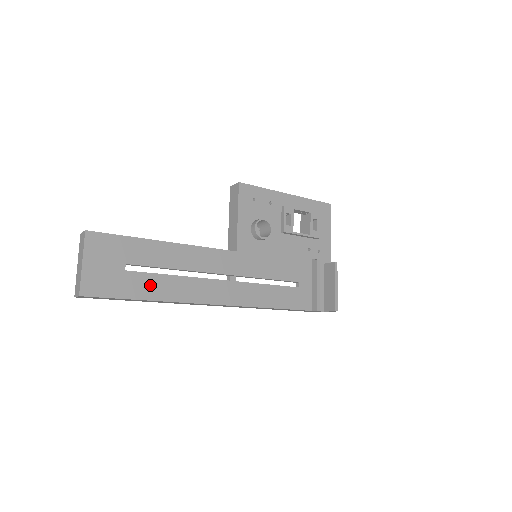
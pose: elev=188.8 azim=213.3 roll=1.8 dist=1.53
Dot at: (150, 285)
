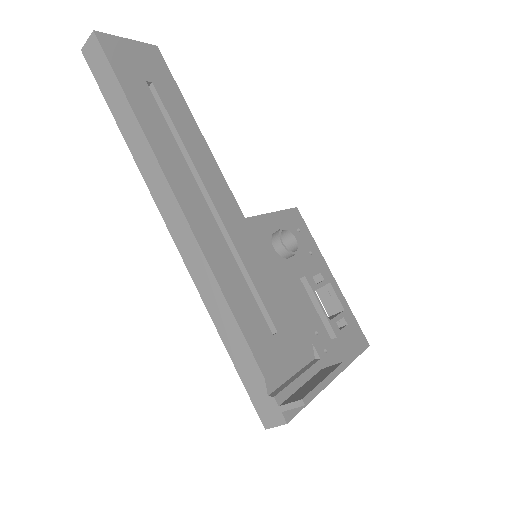
Dot at: (148, 109)
